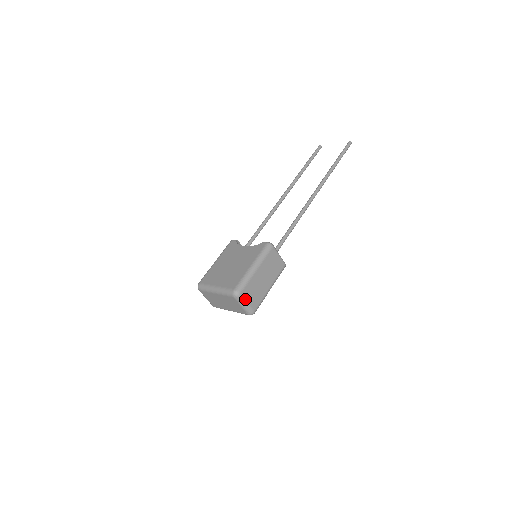
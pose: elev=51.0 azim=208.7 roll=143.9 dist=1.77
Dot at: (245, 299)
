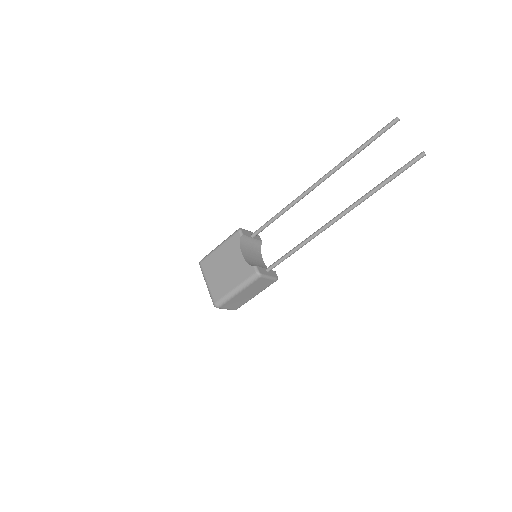
Dot at: (225, 308)
